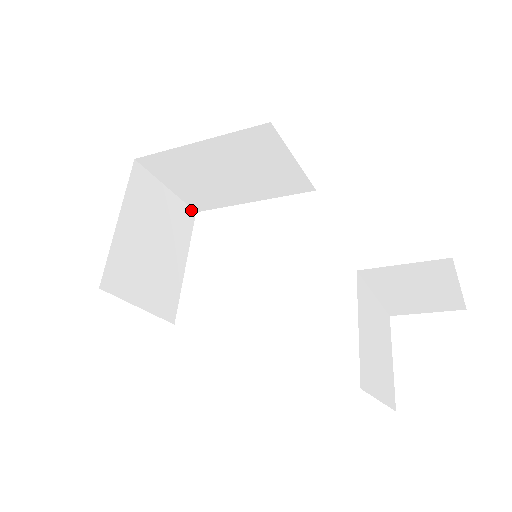
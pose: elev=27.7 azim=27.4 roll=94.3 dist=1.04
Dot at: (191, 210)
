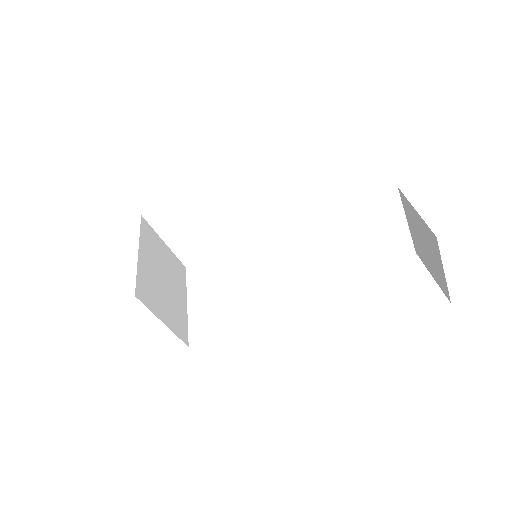
Dot at: (182, 265)
